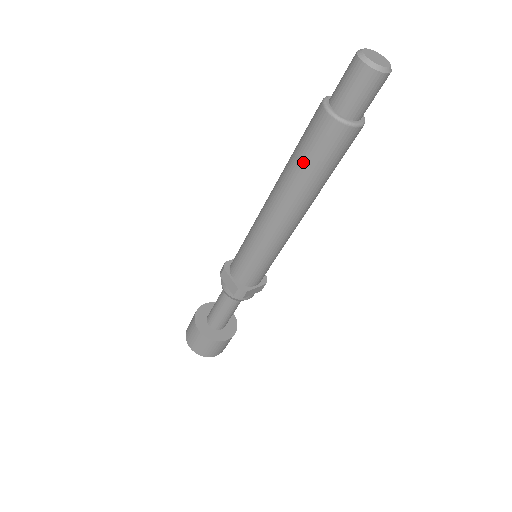
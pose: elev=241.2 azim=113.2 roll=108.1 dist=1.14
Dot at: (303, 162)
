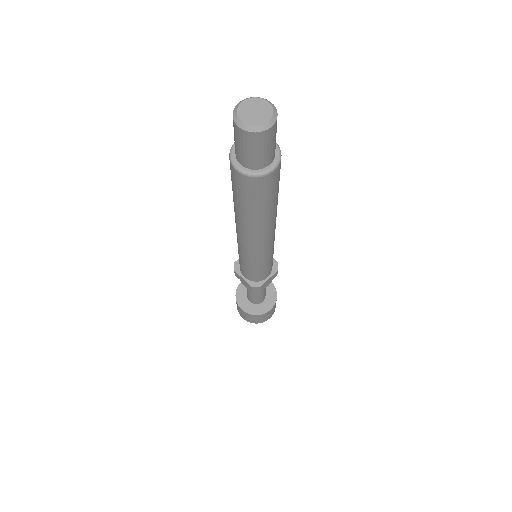
Dot at: (241, 206)
